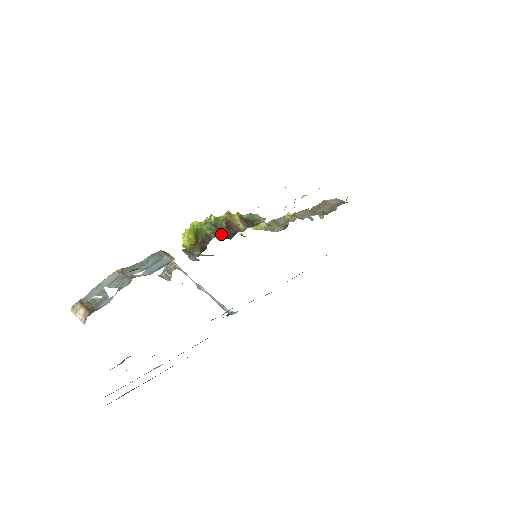
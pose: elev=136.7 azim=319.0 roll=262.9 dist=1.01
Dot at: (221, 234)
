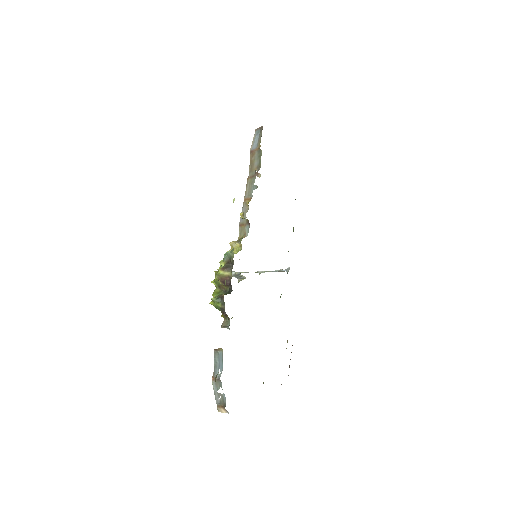
Dot at: (226, 289)
